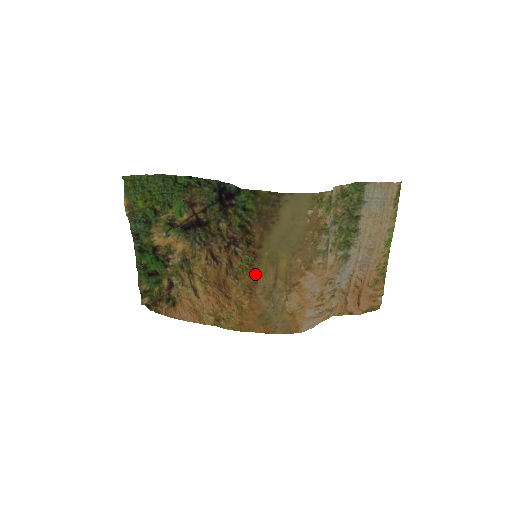
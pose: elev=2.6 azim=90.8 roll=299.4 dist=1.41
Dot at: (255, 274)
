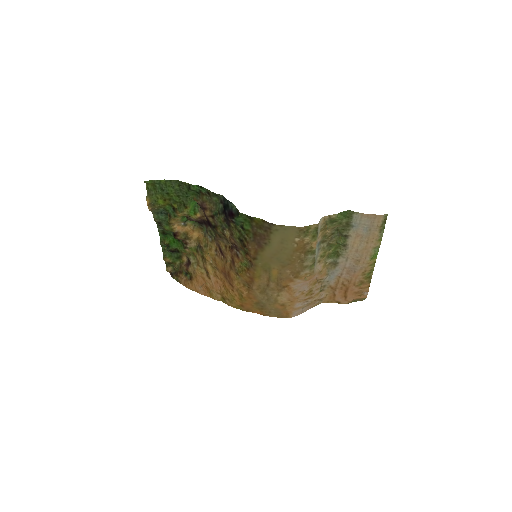
Dot at: (251, 276)
